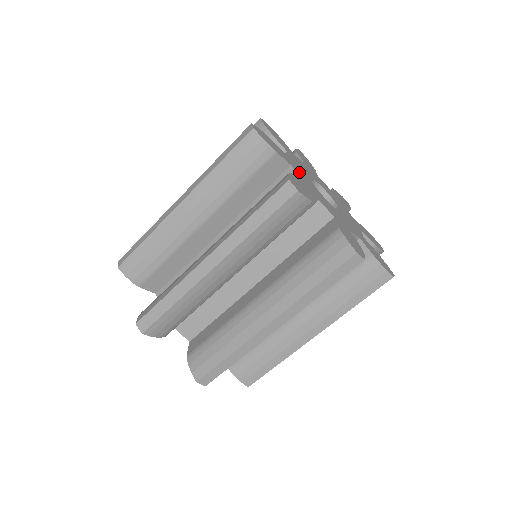
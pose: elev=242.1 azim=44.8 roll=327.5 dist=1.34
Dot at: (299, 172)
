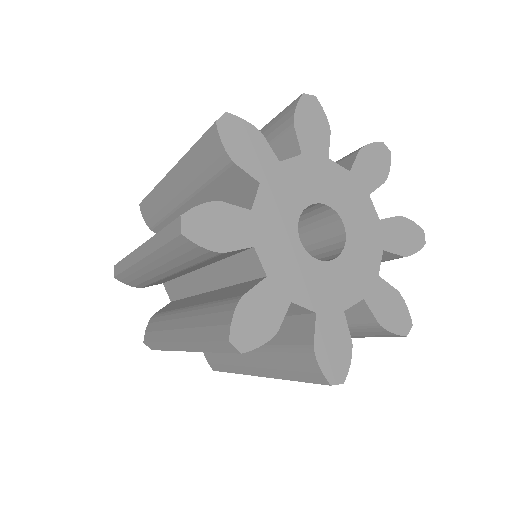
Dot at: (299, 288)
